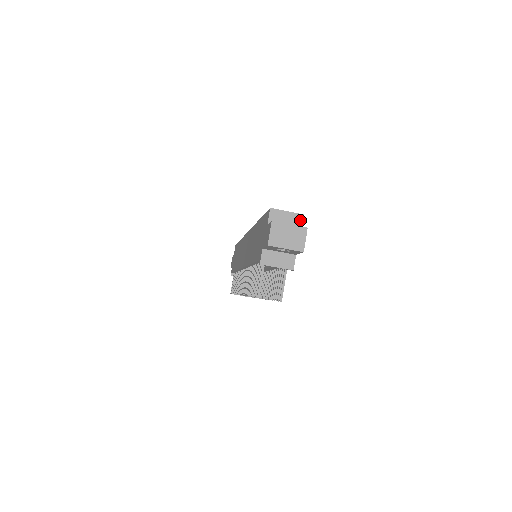
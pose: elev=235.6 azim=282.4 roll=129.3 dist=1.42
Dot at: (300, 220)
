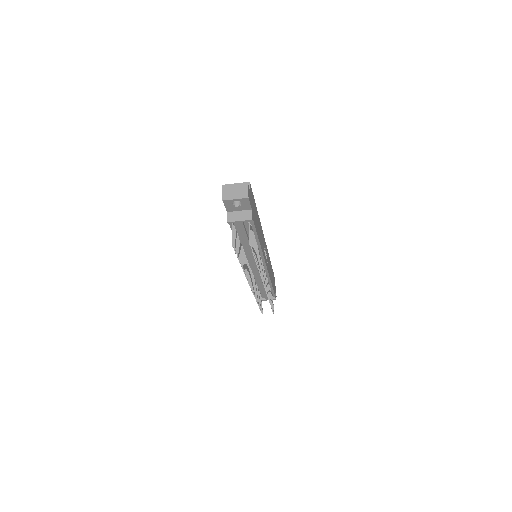
Dot at: occluded
